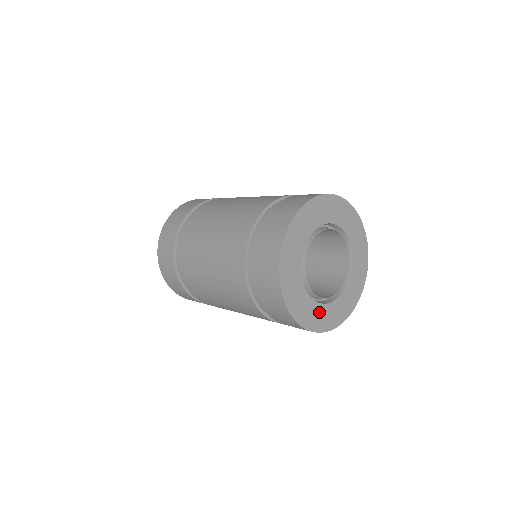
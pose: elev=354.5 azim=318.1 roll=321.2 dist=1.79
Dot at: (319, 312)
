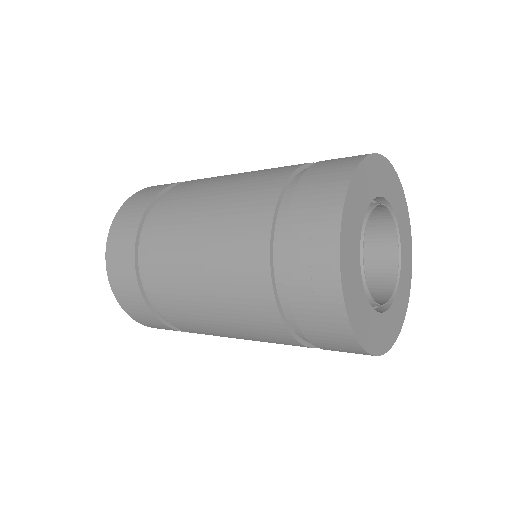
Dot at: (376, 325)
